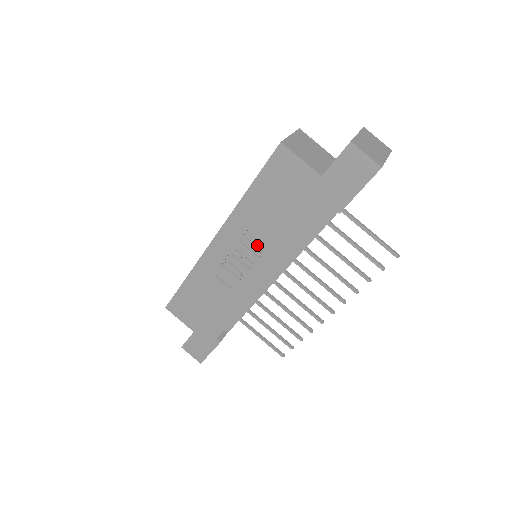
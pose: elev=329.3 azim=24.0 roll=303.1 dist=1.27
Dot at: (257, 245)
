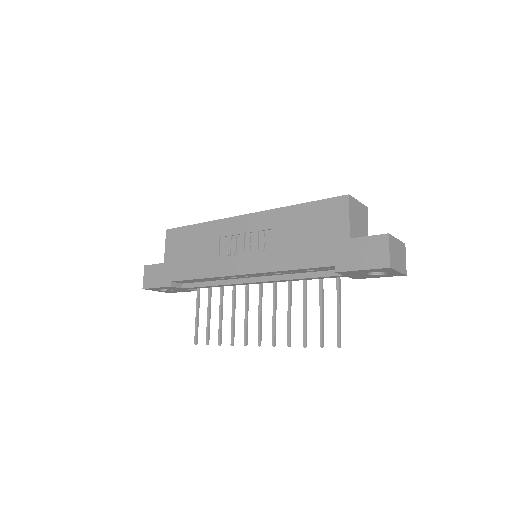
Dot at: (266, 244)
